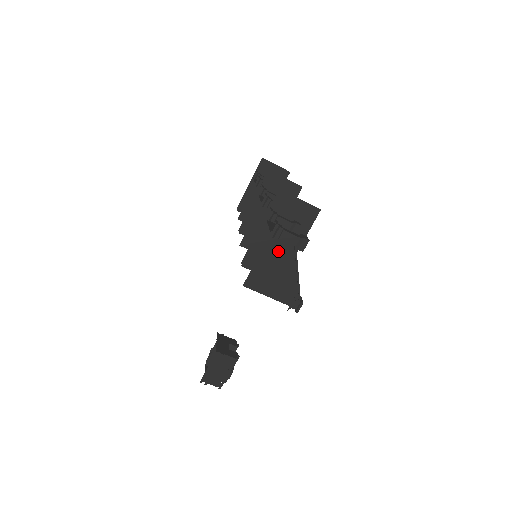
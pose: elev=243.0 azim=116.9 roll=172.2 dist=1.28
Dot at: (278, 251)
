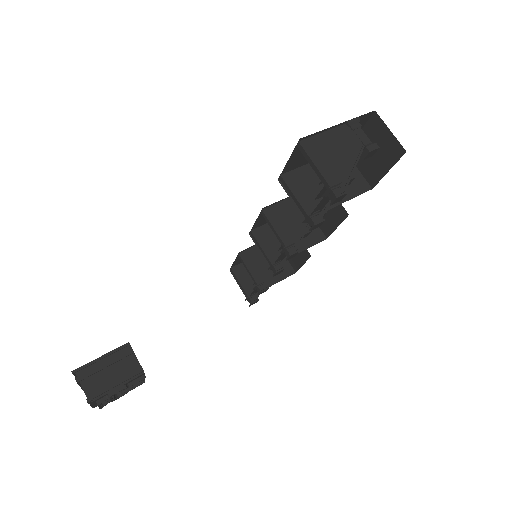
Dot at: (347, 139)
